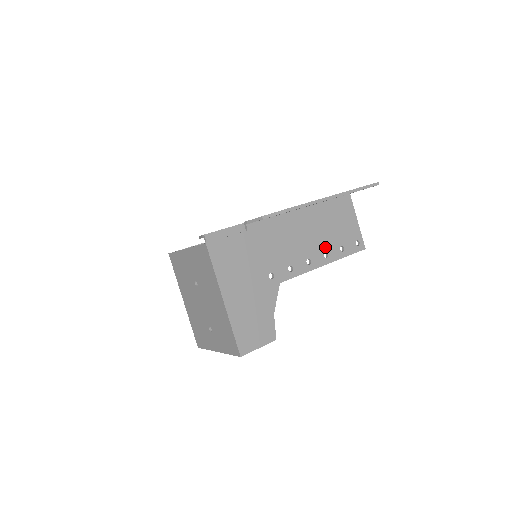
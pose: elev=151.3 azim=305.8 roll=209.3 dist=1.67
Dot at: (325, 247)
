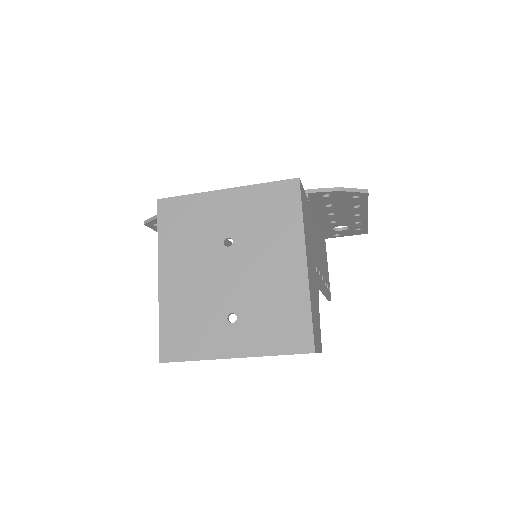
Dot at: (324, 274)
